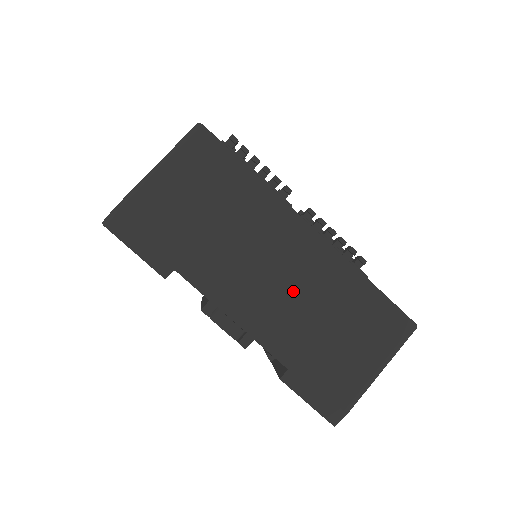
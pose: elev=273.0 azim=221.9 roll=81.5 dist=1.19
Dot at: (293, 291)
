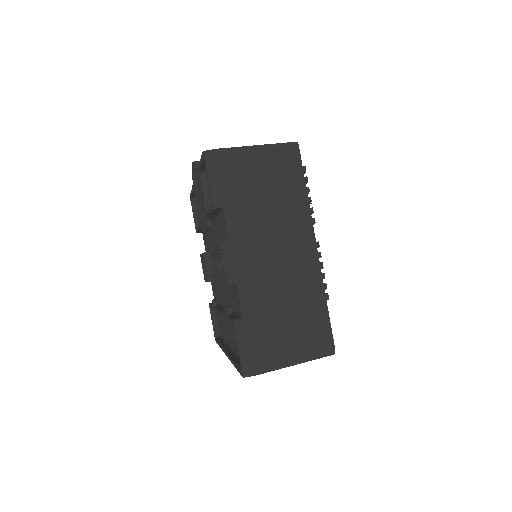
Dot at: (280, 274)
